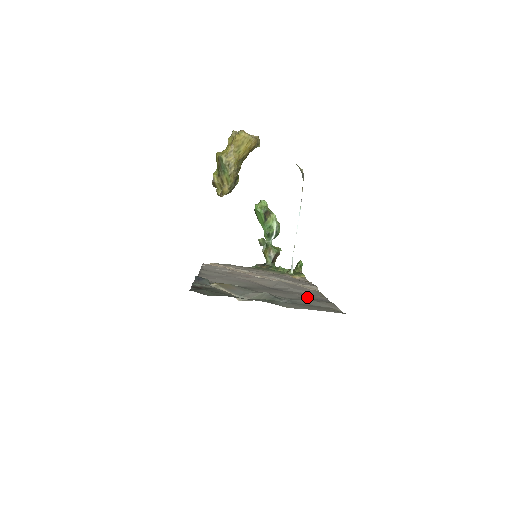
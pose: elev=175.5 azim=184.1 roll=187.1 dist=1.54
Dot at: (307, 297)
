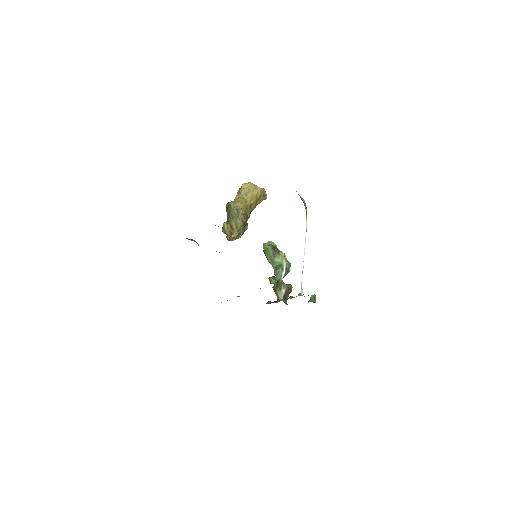
Dot at: occluded
